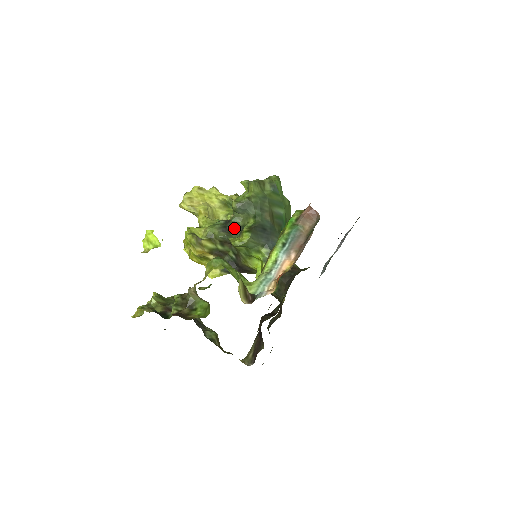
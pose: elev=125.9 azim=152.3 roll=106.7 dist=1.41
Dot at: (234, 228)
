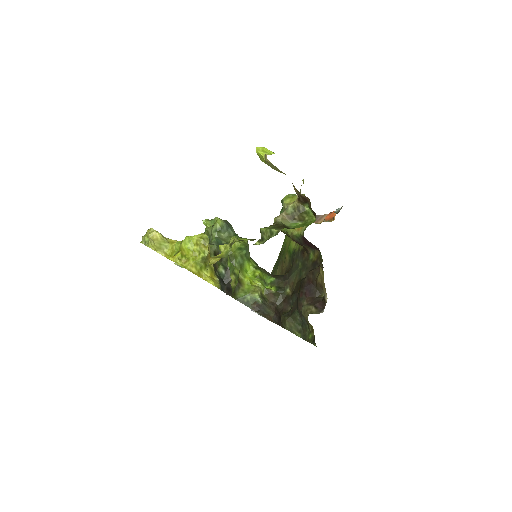
Dot at: occluded
